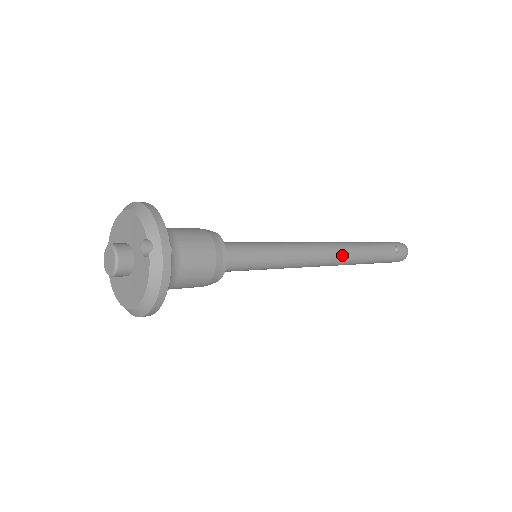
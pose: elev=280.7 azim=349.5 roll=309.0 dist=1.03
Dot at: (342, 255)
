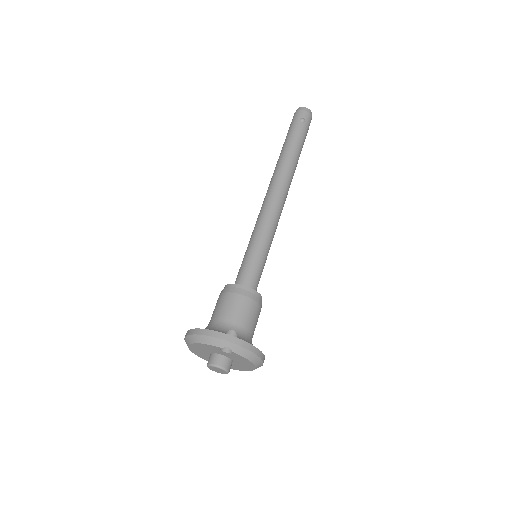
Dot at: (286, 180)
